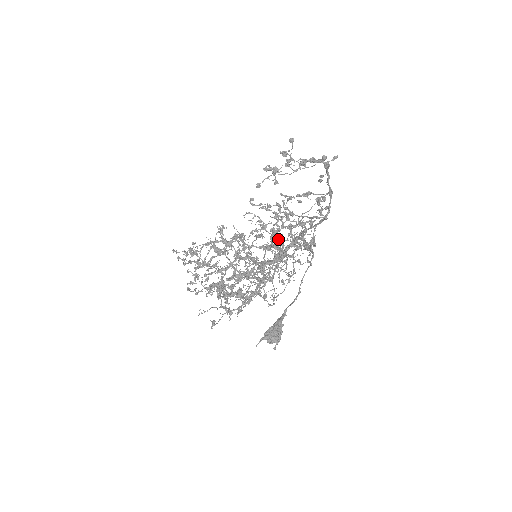
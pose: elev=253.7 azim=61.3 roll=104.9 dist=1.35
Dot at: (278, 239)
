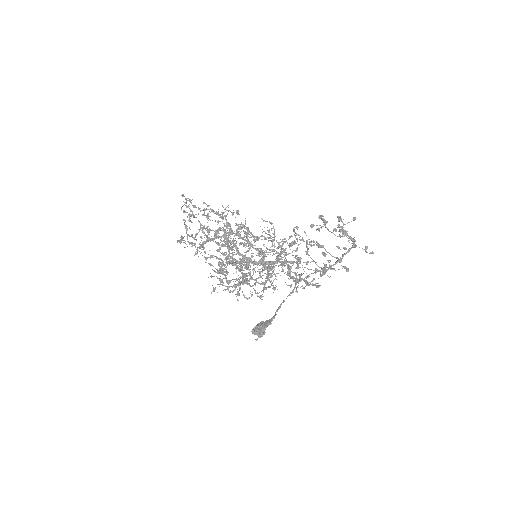
Dot at: occluded
